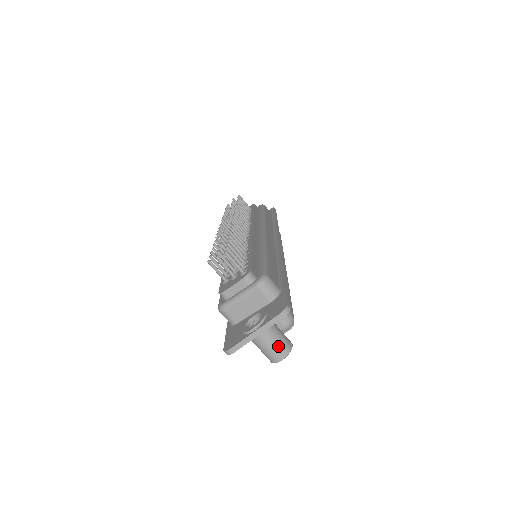
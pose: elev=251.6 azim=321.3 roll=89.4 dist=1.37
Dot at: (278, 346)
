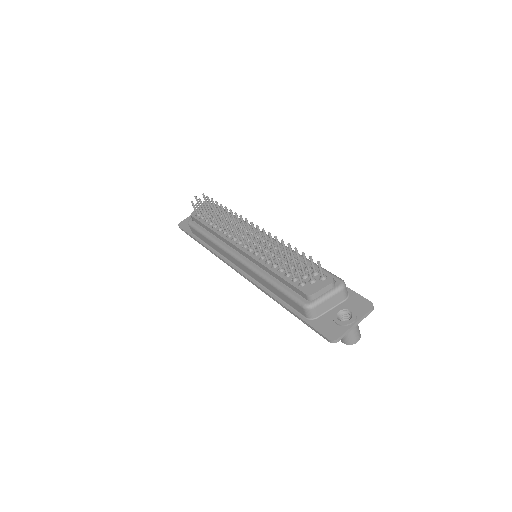
Dot at: (359, 332)
